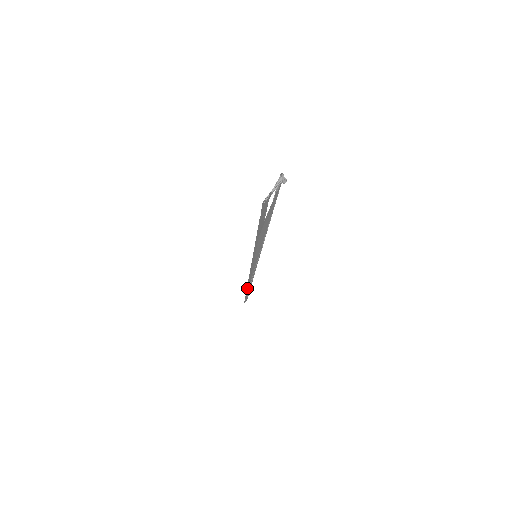
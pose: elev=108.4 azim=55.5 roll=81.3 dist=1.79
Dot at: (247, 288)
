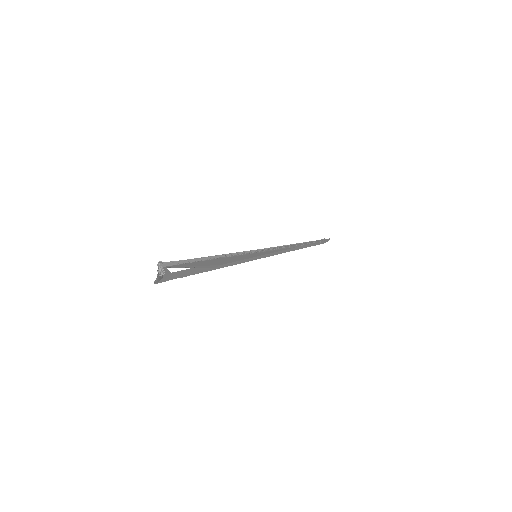
Dot at: (302, 247)
